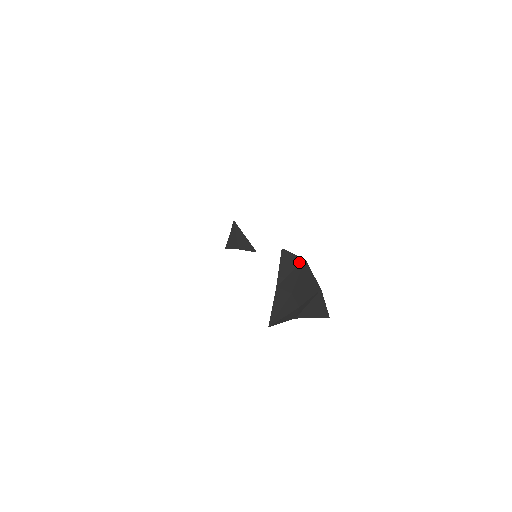
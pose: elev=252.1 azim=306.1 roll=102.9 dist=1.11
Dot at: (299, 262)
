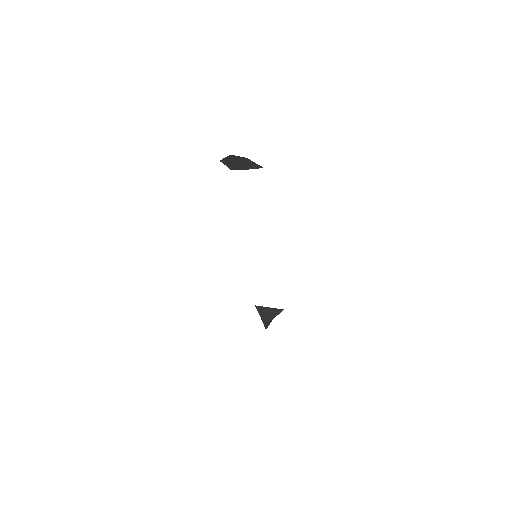
Dot at: (229, 157)
